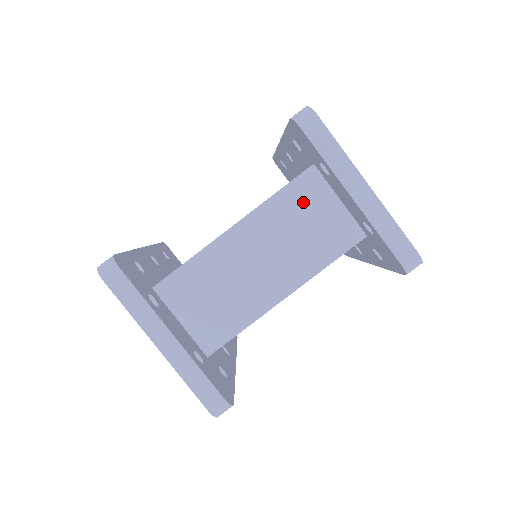
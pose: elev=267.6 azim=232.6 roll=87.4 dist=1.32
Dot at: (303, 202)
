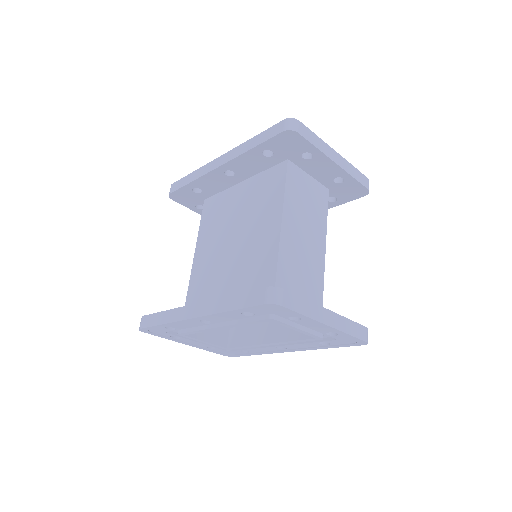
Dot at: (298, 187)
